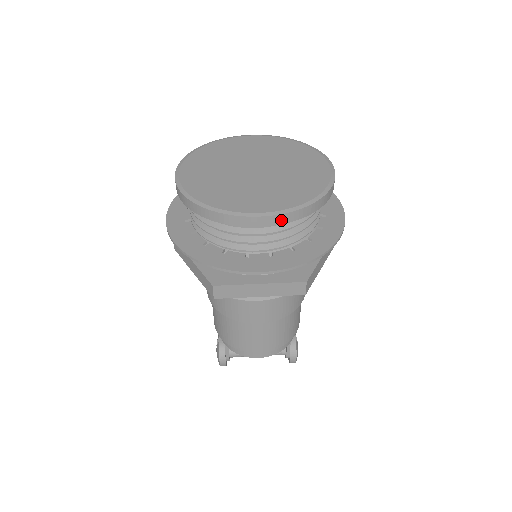
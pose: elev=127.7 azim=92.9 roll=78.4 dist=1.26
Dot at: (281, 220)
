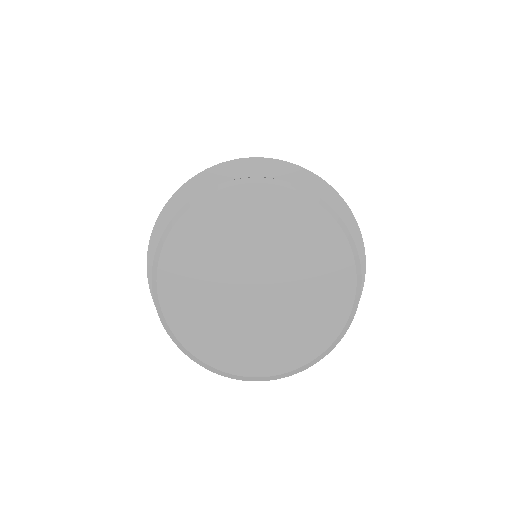
Dot at: (259, 377)
